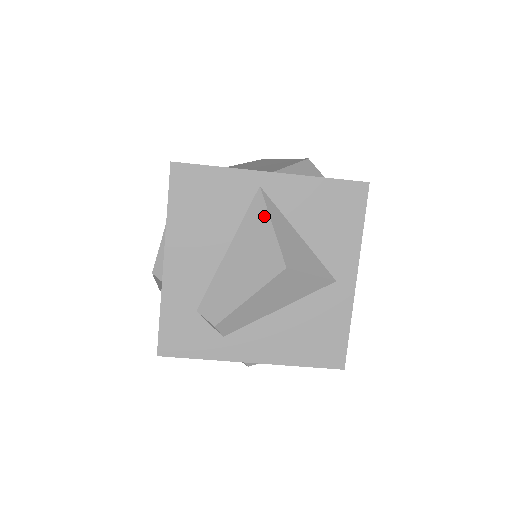
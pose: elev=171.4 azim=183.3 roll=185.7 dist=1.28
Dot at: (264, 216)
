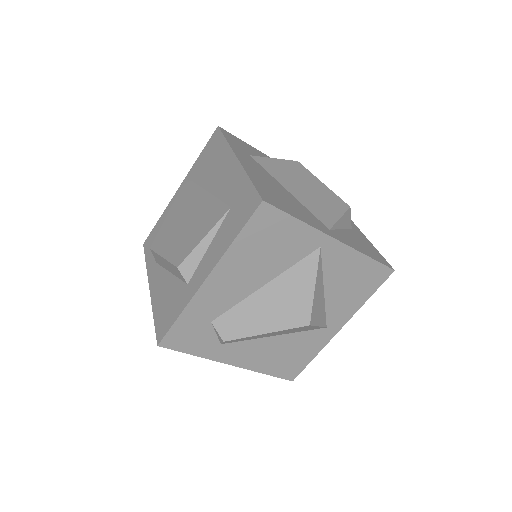
Dot at: (312, 274)
